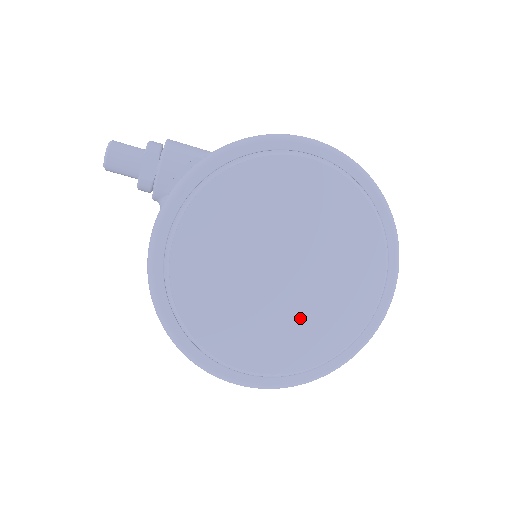
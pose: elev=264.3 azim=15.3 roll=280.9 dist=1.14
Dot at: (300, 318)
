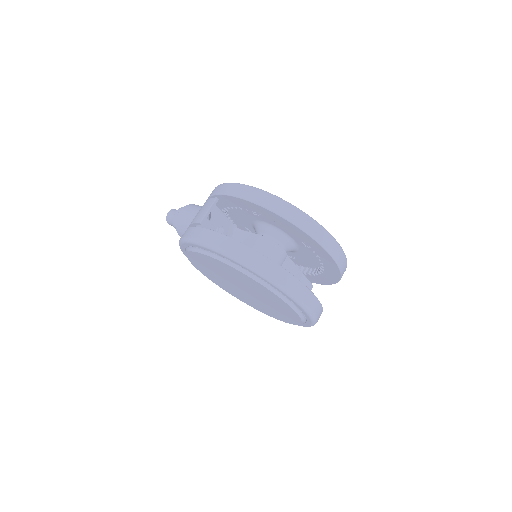
Dot at: (270, 307)
